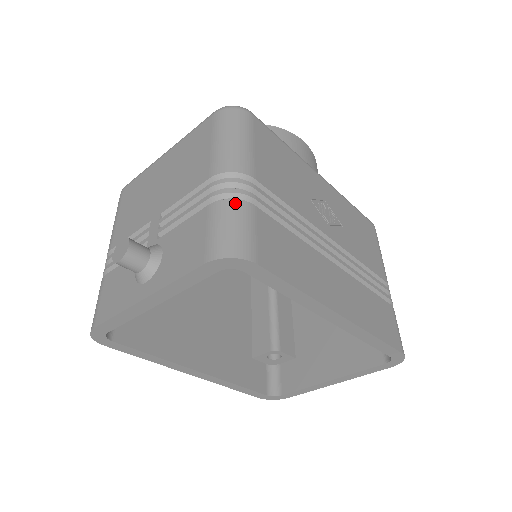
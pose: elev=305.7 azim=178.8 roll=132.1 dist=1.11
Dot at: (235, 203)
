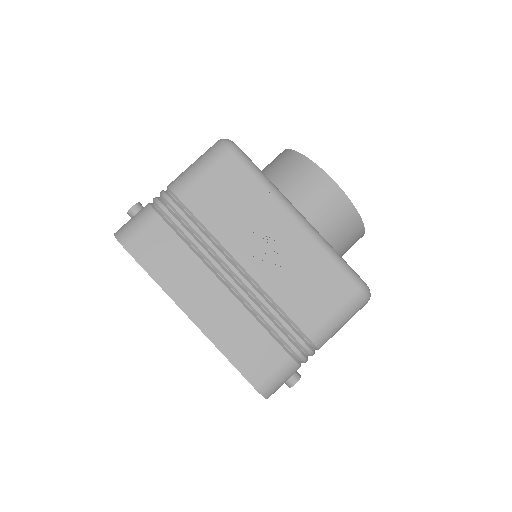
Dot at: (149, 209)
